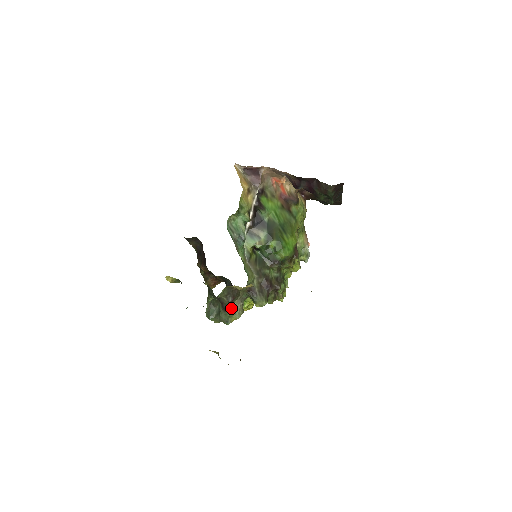
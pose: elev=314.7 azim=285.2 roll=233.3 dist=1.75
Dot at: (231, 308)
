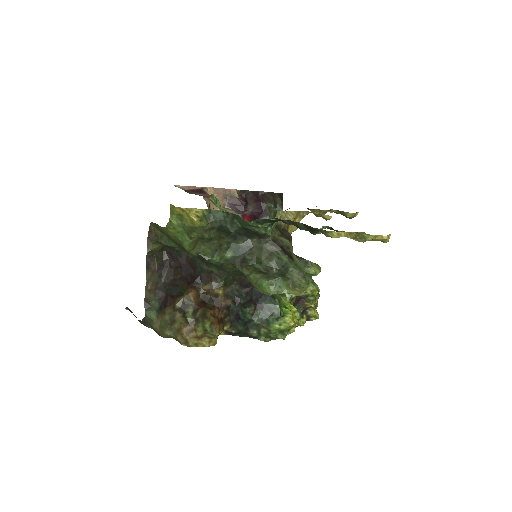
Dot at: (294, 259)
